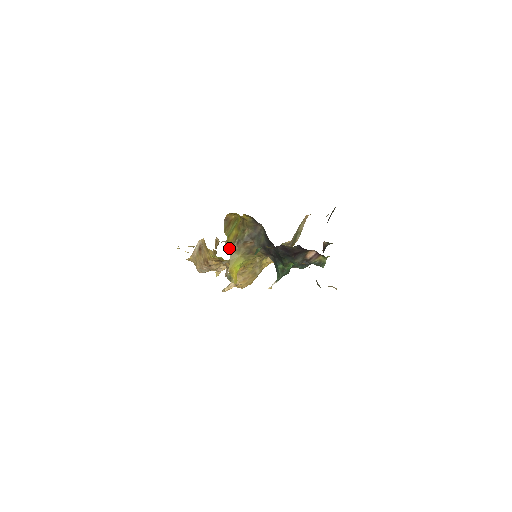
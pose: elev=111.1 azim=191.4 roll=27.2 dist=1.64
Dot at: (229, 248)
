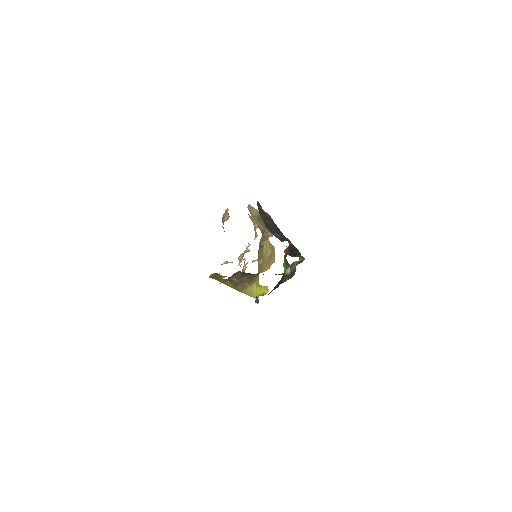
Dot at: occluded
